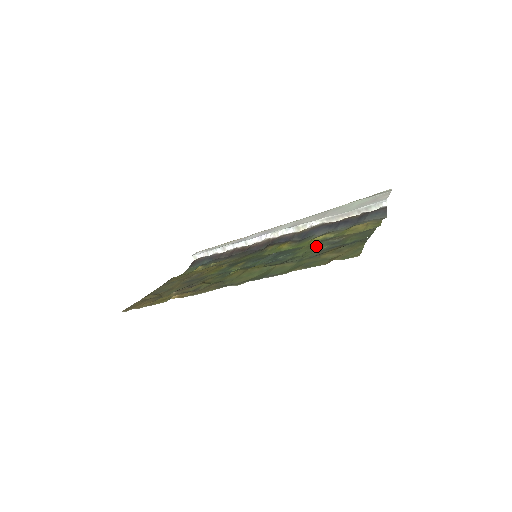
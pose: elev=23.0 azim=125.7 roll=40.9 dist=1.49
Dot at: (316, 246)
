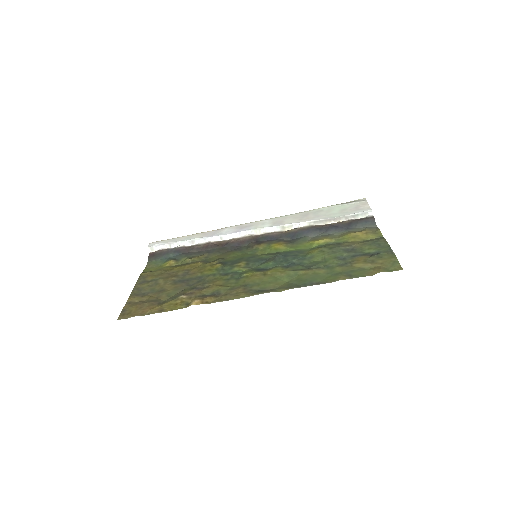
Dot at: (333, 252)
